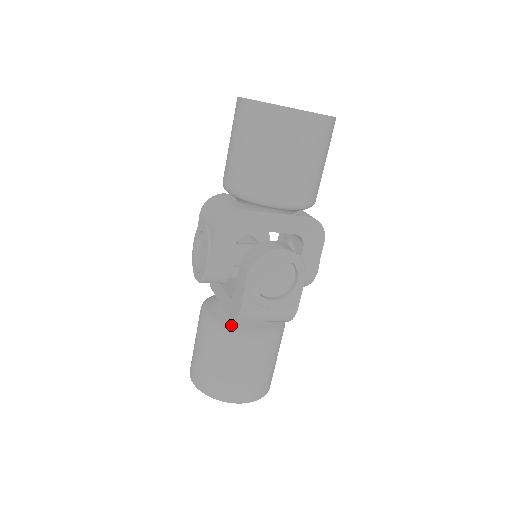
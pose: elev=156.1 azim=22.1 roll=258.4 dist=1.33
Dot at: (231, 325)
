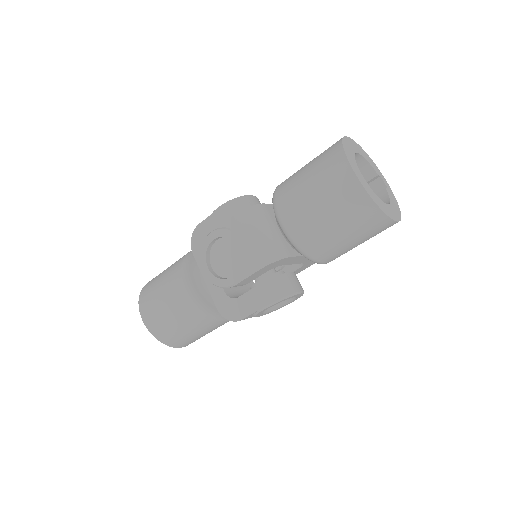
Dot at: (214, 311)
